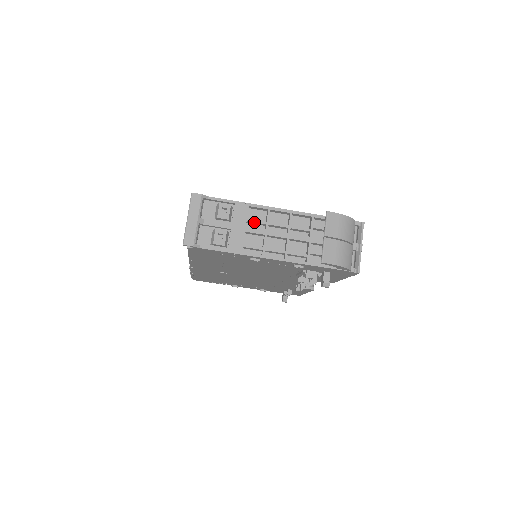
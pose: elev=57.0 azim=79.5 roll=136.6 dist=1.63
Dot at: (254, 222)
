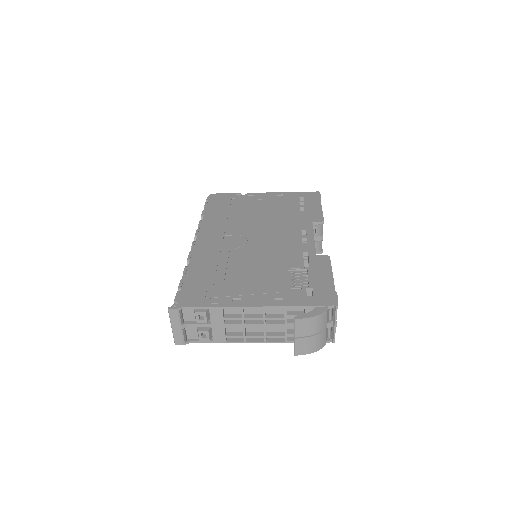
Dot at: (231, 319)
